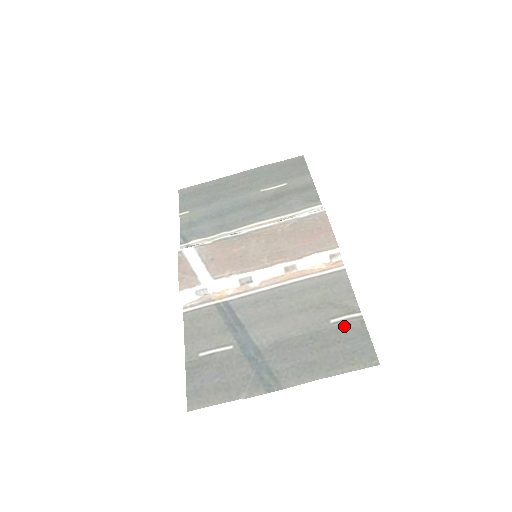
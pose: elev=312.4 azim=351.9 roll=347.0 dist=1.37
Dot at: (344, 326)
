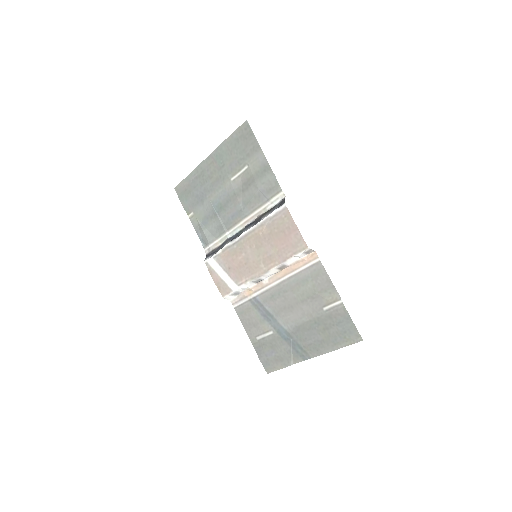
Dot at: (333, 313)
